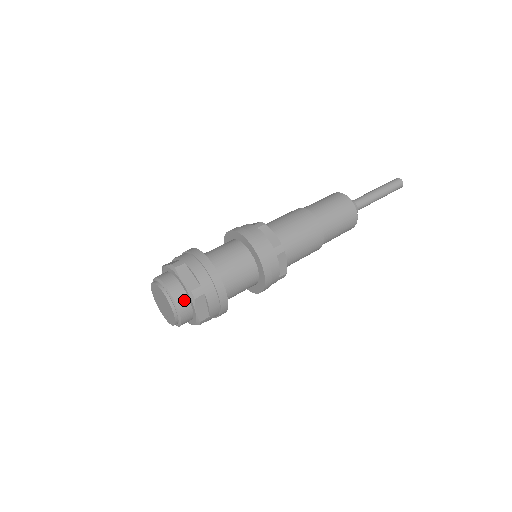
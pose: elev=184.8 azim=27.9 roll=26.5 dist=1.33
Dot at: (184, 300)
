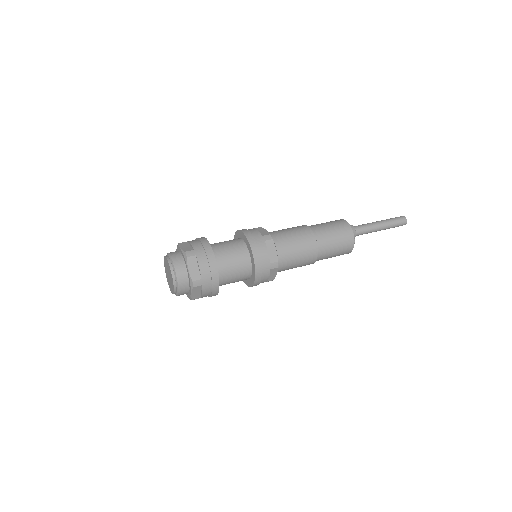
Dot at: (180, 261)
